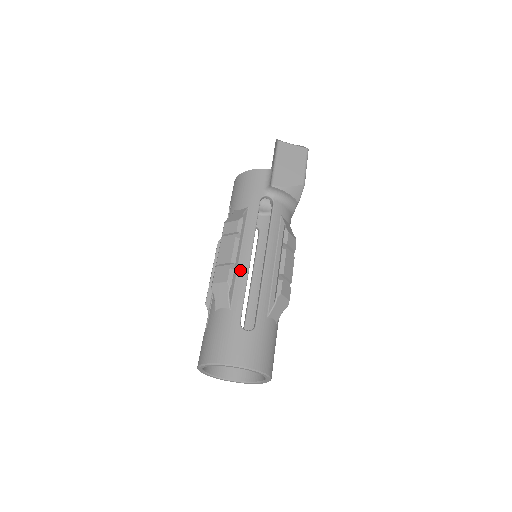
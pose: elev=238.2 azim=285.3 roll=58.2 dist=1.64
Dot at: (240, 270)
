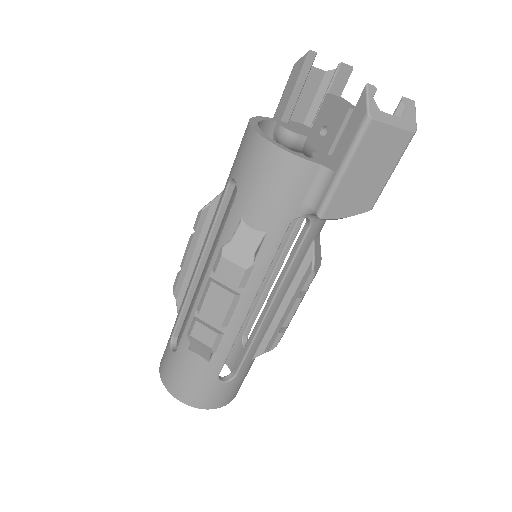
Dot at: (231, 323)
